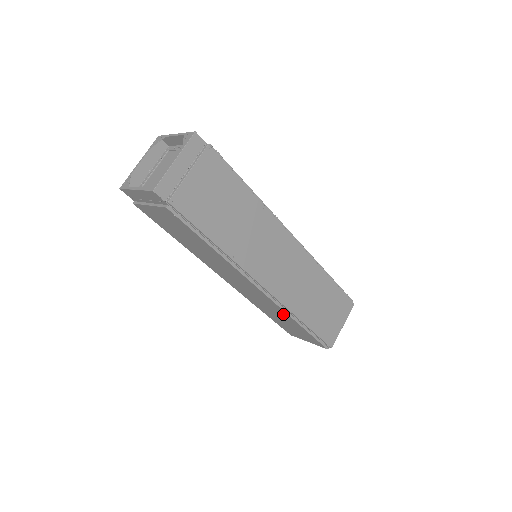
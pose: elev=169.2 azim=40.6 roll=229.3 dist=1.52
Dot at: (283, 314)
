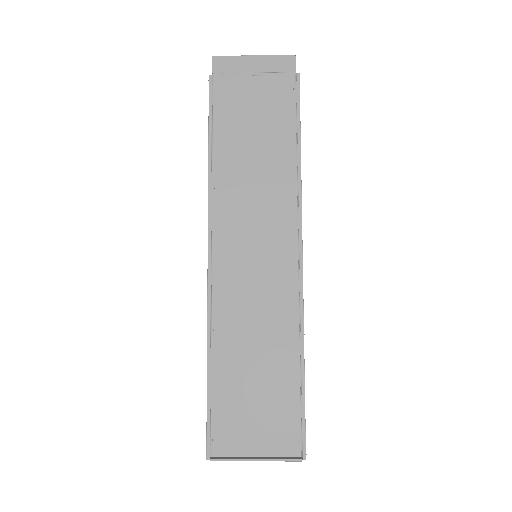
Dot at: (283, 334)
